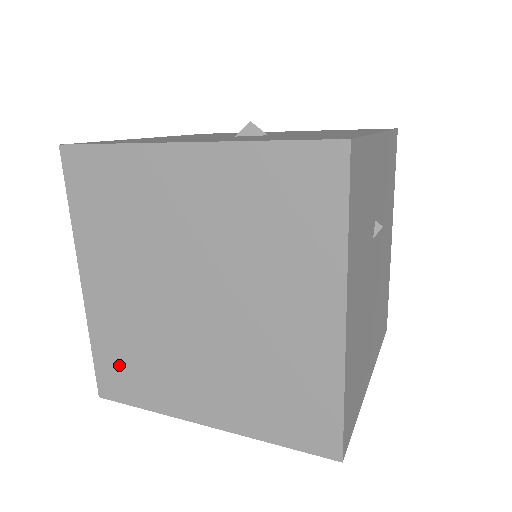
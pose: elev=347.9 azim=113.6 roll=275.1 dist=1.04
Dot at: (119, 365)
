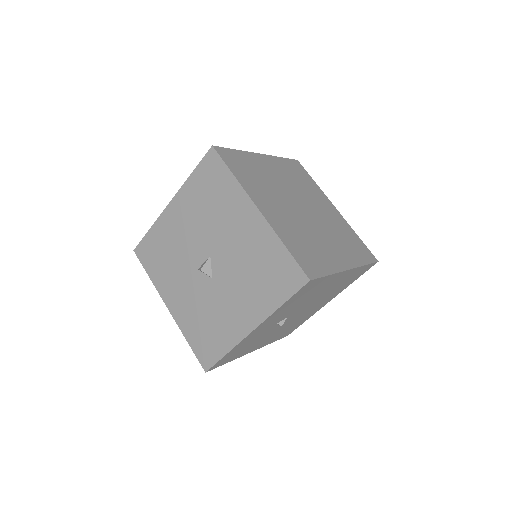
Dot at: occluded
